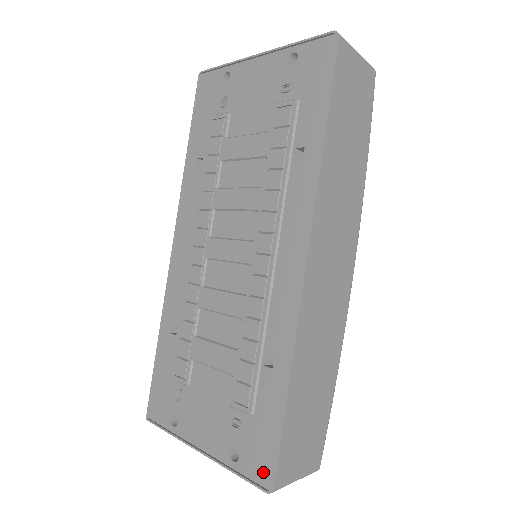
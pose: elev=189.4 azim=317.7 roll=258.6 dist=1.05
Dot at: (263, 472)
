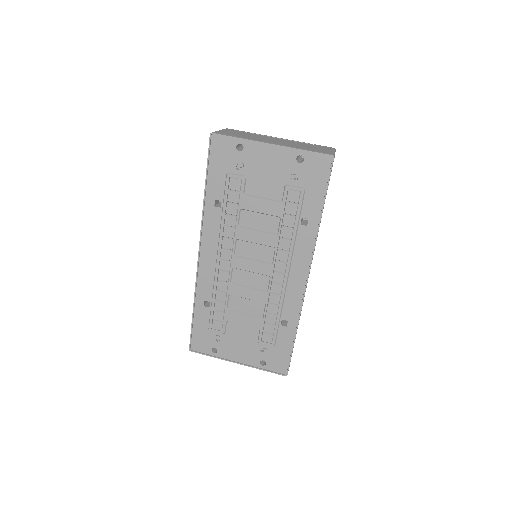
Dot at: (282, 368)
